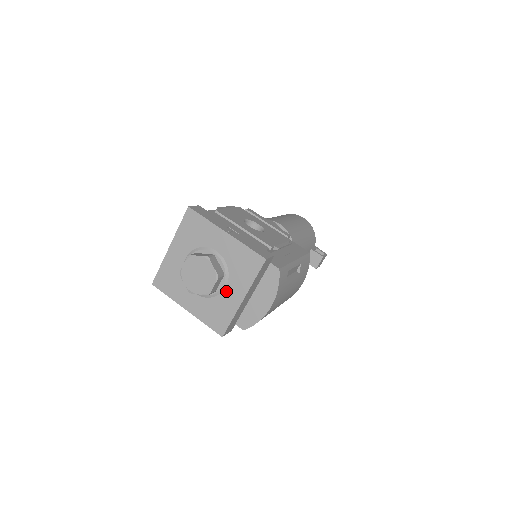
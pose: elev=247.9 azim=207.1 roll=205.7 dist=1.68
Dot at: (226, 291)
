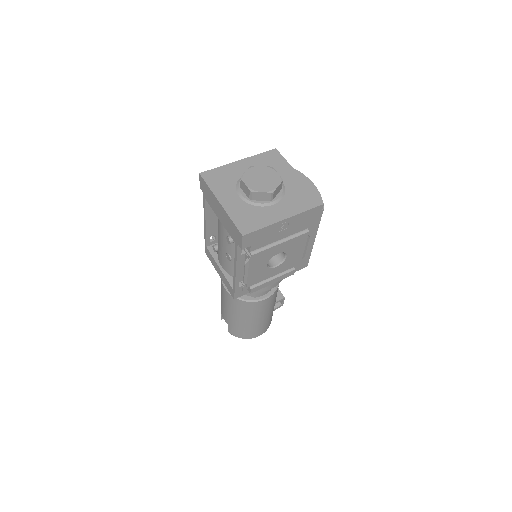
Dot at: (285, 182)
